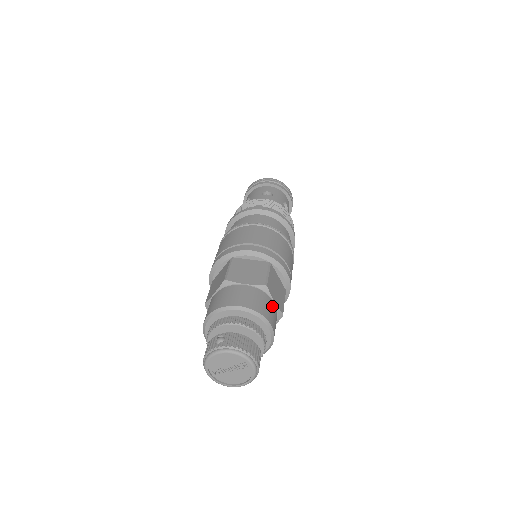
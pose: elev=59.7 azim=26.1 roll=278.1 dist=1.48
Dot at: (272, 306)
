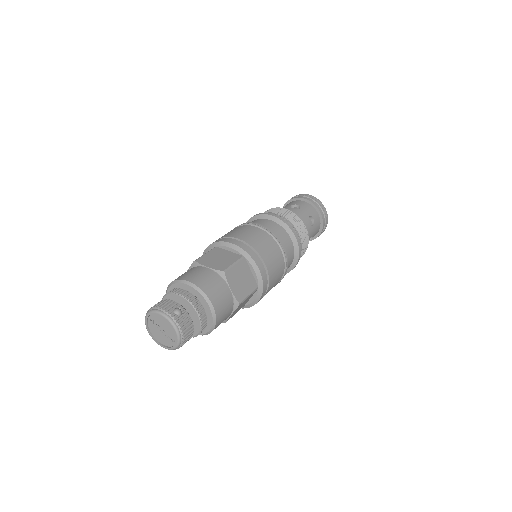
Dot at: (227, 317)
